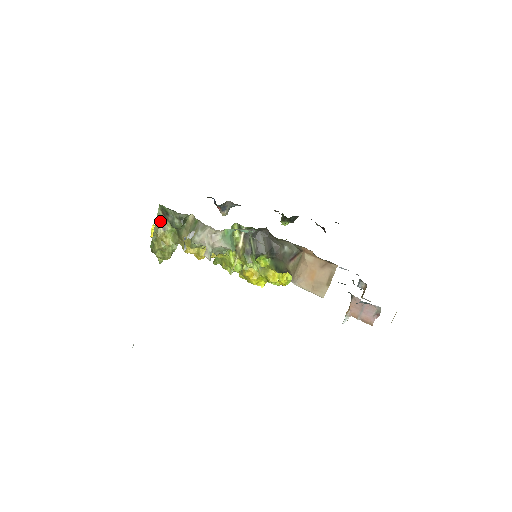
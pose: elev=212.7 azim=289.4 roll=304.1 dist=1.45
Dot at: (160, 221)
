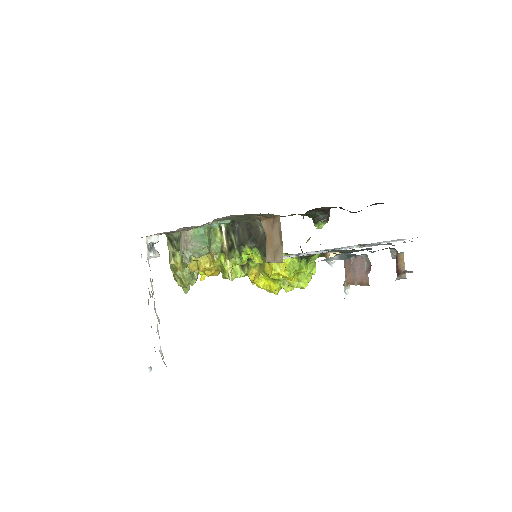
Dot at: (170, 250)
